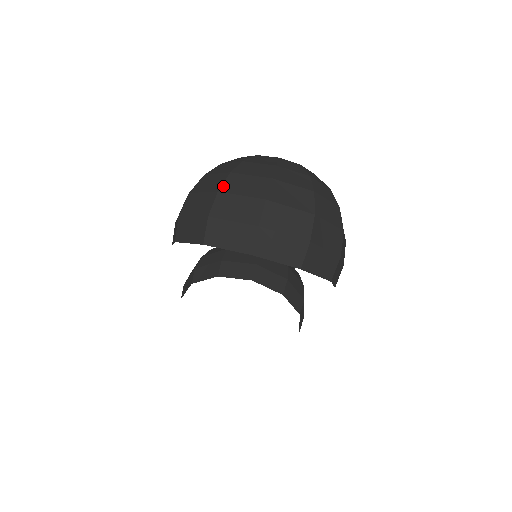
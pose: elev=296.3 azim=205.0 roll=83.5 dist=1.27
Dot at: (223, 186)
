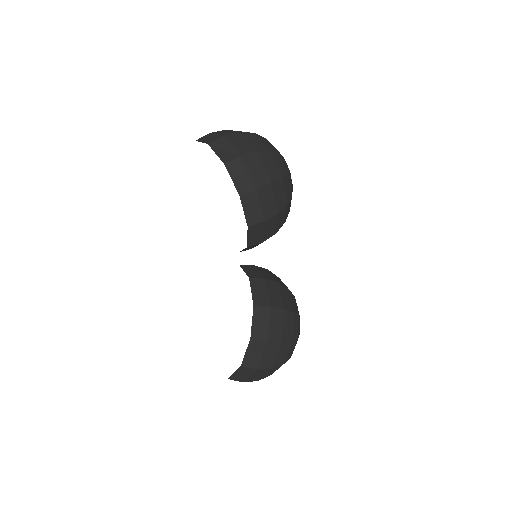
Dot at: occluded
